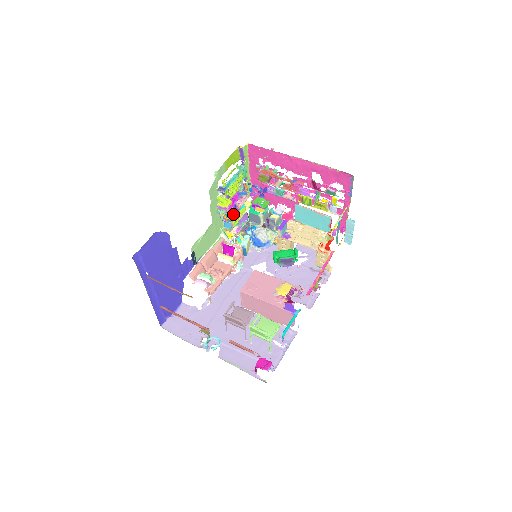
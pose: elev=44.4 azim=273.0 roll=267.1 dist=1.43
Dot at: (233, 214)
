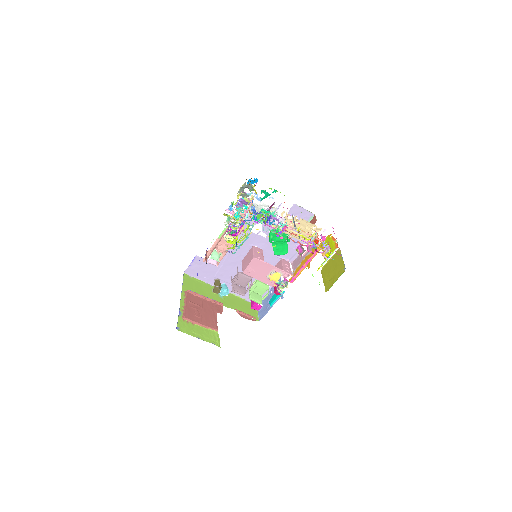
Dot at: occluded
